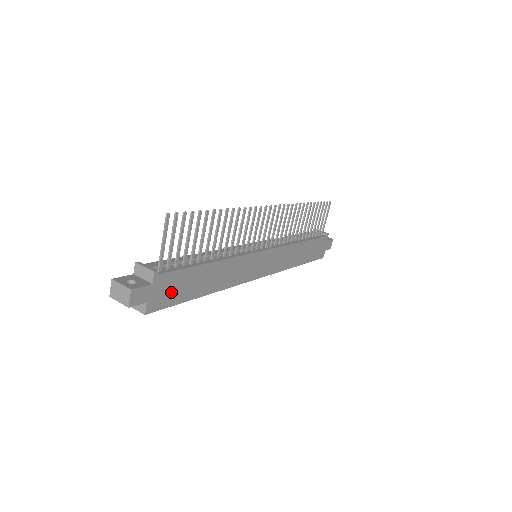
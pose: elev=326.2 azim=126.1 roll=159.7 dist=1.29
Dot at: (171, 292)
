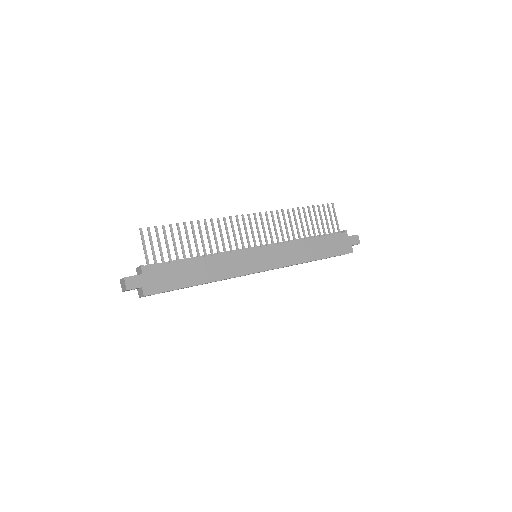
Dot at: (163, 280)
